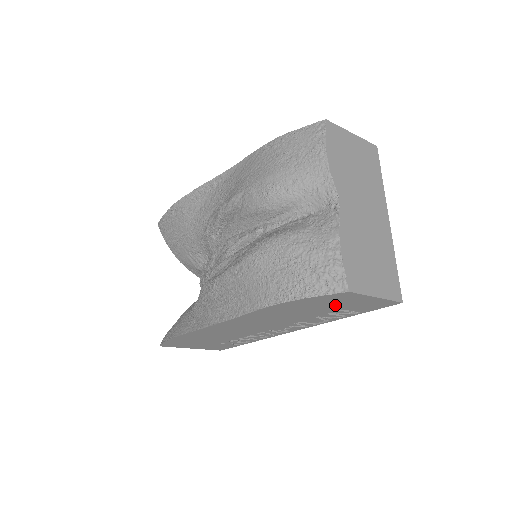
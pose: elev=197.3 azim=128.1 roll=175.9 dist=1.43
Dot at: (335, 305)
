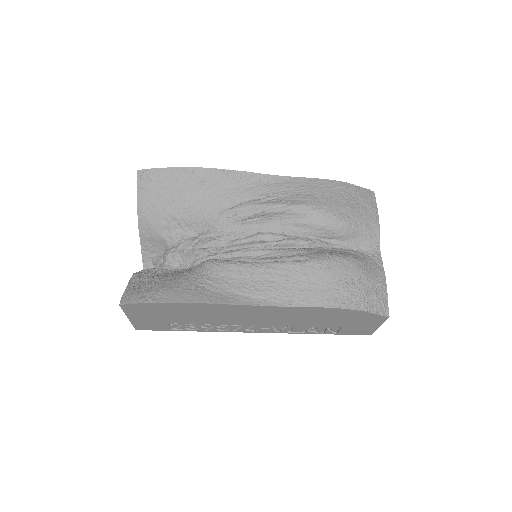
Dot at: (351, 323)
